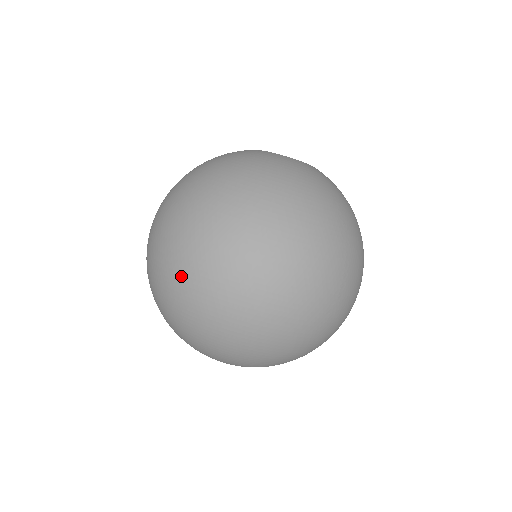
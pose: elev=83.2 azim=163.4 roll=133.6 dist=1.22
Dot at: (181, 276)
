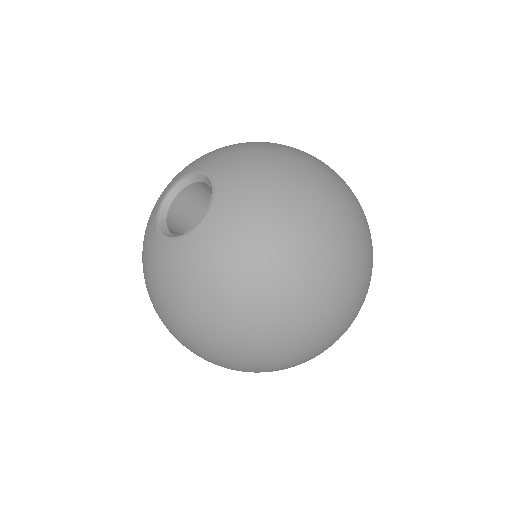
Dot at: occluded
